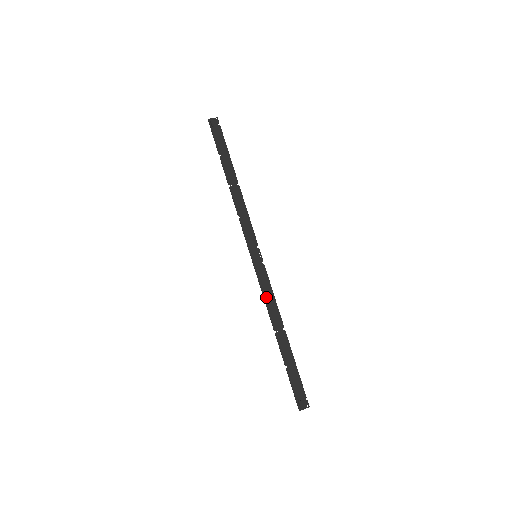
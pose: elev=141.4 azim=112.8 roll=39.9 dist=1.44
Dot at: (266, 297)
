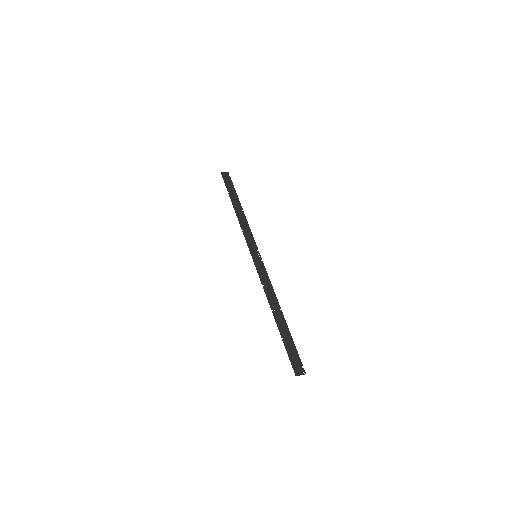
Dot at: (264, 284)
